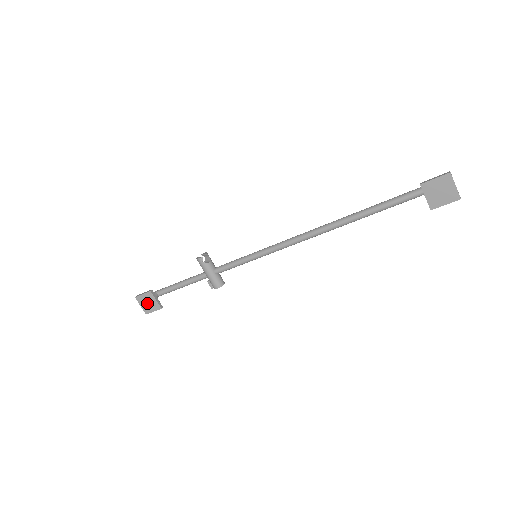
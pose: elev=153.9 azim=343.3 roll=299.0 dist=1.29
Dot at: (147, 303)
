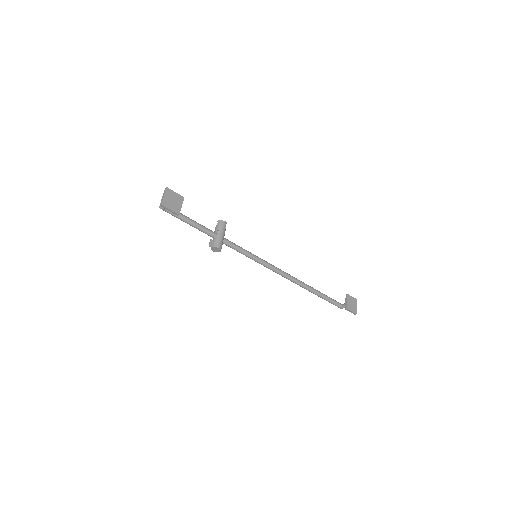
Dot at: (172, 200)
